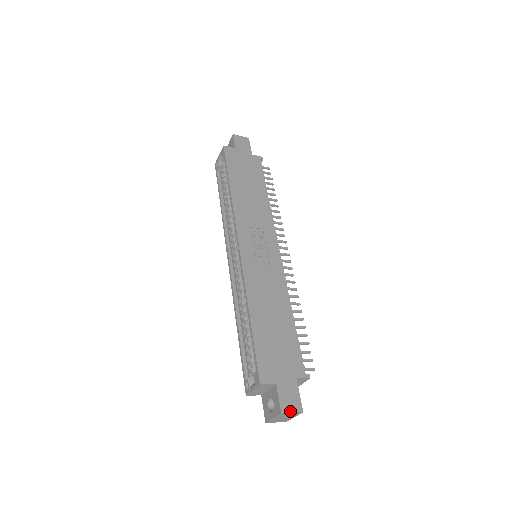
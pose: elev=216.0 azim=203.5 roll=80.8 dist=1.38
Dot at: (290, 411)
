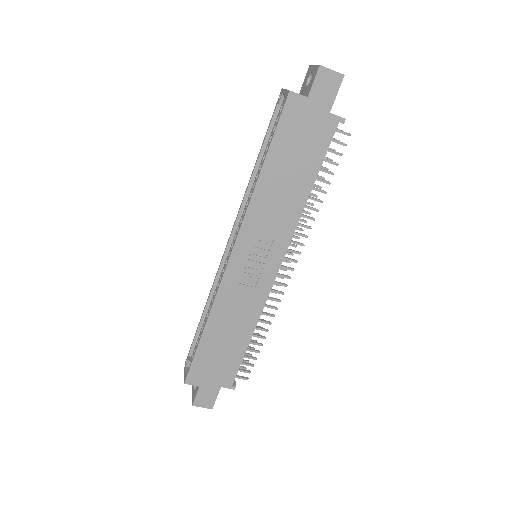
Dot at: (201, 406)
